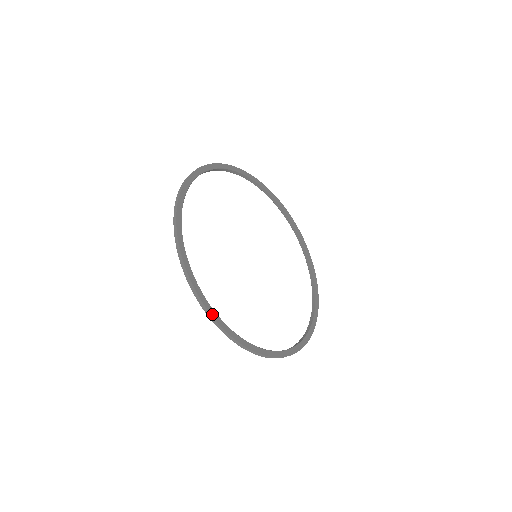
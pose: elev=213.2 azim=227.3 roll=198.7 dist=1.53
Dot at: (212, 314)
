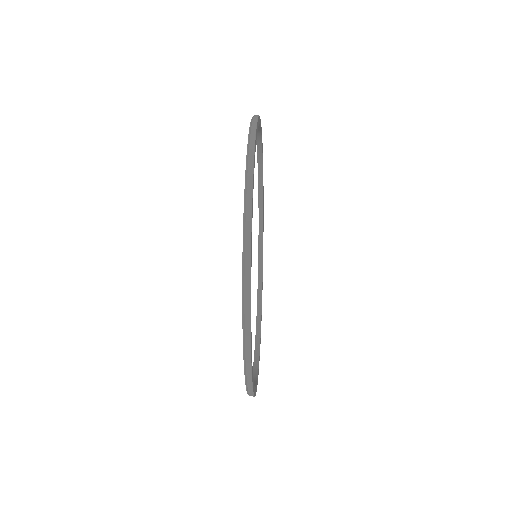
Dot at: (252, 375)
